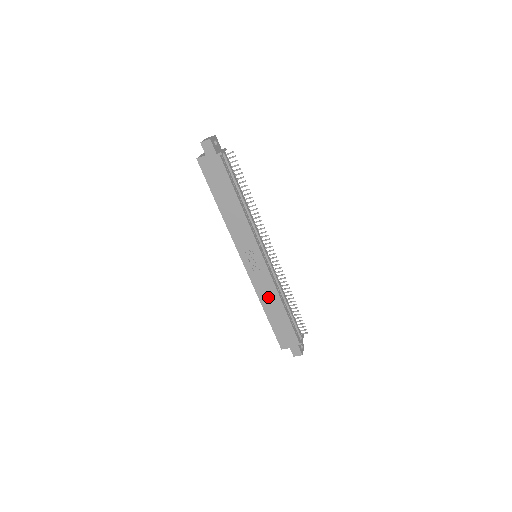
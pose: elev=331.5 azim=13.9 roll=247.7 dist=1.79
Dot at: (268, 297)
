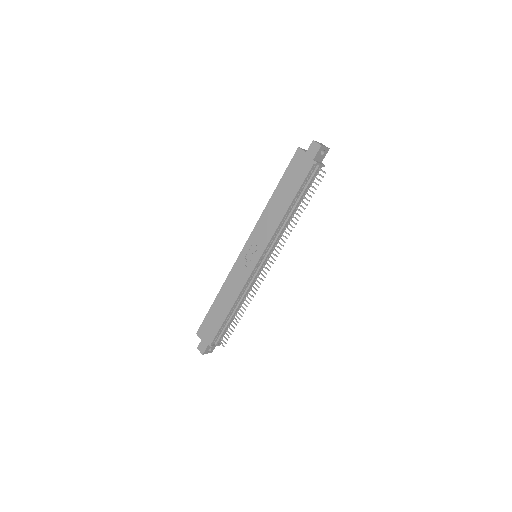
Dot at: (230, 290)
